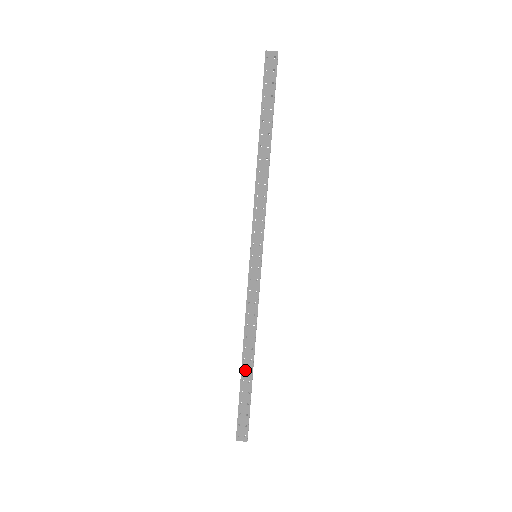
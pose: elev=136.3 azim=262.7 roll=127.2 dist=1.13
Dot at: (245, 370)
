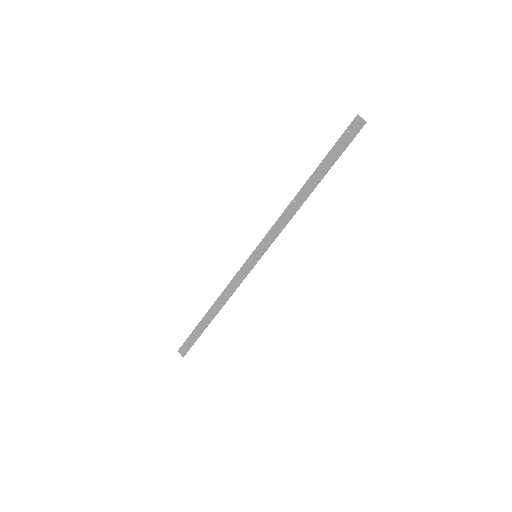
Dot at: (206, 318)
